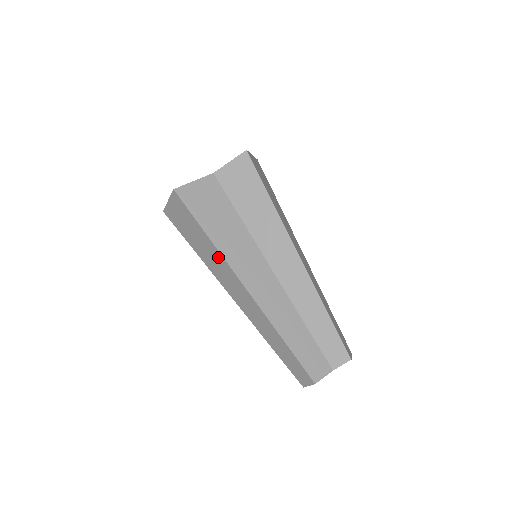
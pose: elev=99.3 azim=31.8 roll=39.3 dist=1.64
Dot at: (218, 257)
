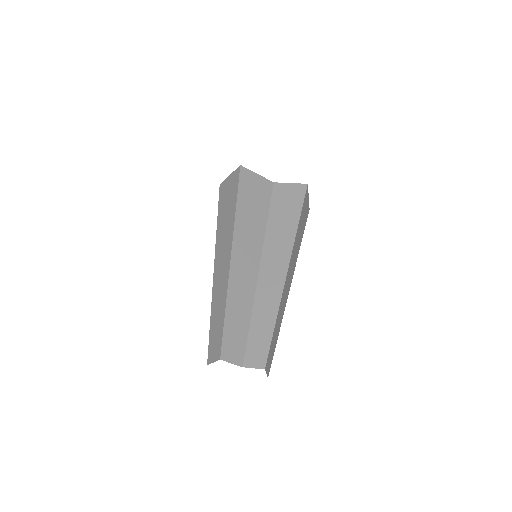
Dot at: (231, 223)
